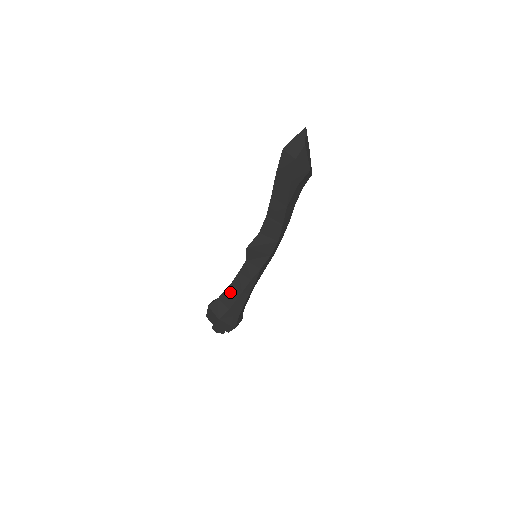
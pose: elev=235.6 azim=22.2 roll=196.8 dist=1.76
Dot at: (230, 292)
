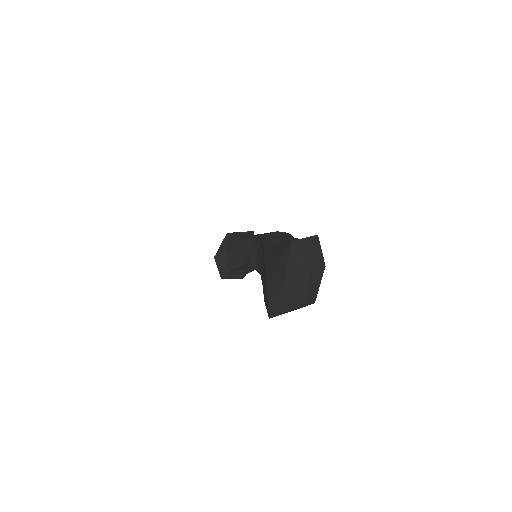
Dot at: (240, 268)
